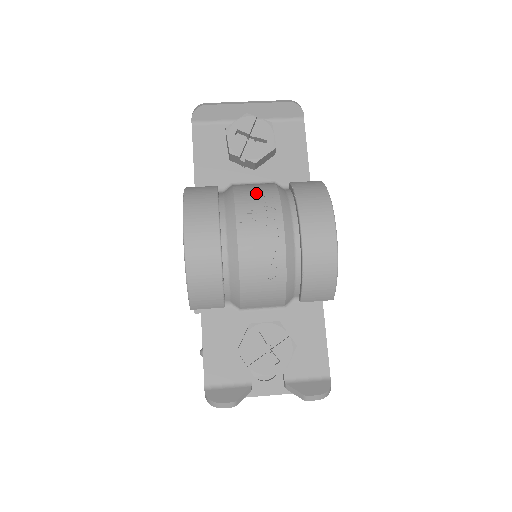
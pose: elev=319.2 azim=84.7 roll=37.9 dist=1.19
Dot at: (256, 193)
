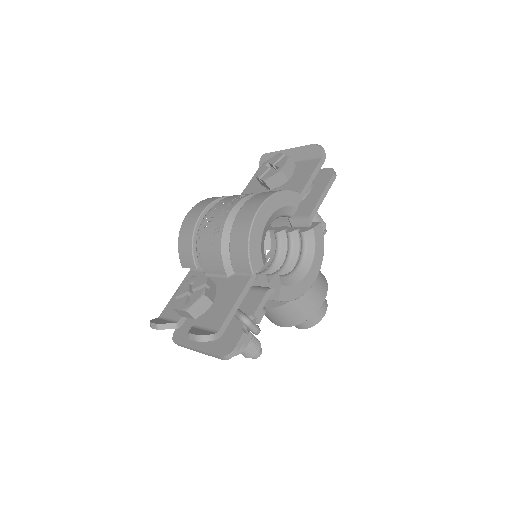
Dot at: occluded
